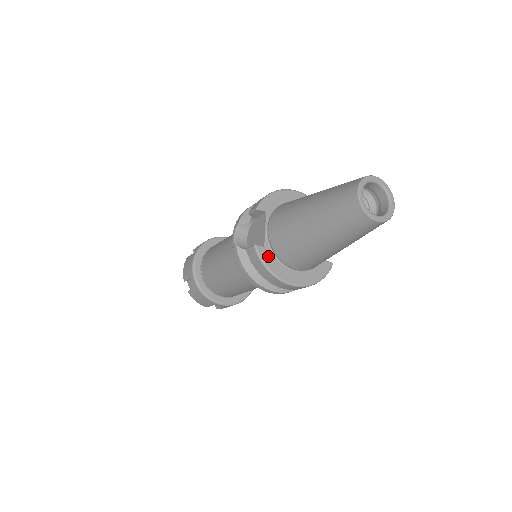
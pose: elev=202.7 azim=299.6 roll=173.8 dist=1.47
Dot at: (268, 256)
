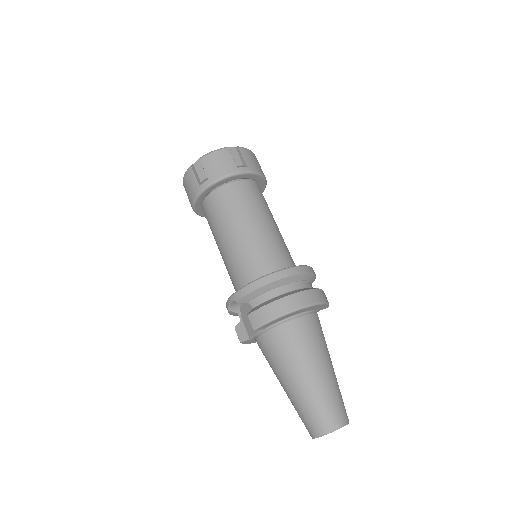
Dot at: (250, 341)
